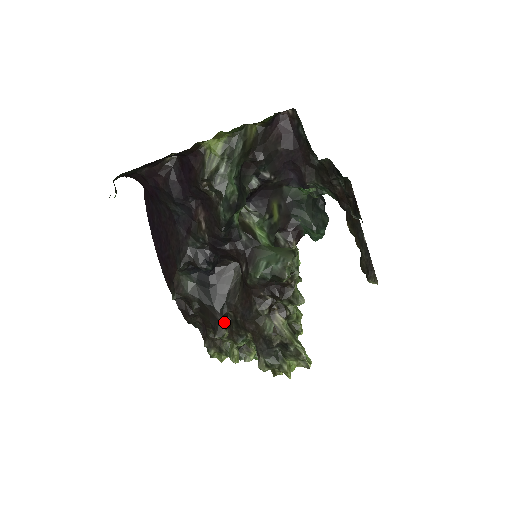
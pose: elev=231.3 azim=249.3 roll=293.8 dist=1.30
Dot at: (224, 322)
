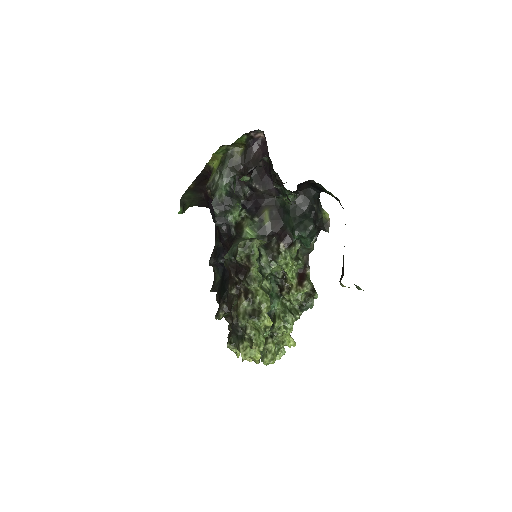
Dot at: (222, 305)
